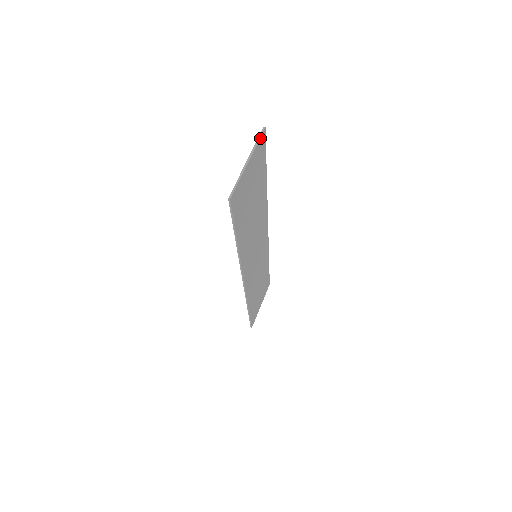
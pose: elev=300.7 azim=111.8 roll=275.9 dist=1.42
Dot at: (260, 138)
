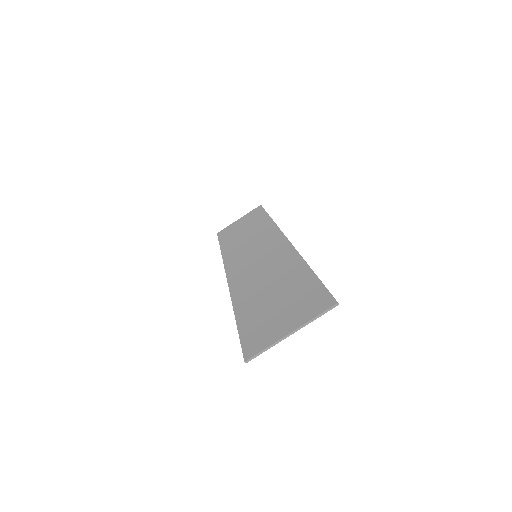
Dot at: (324, 312)
